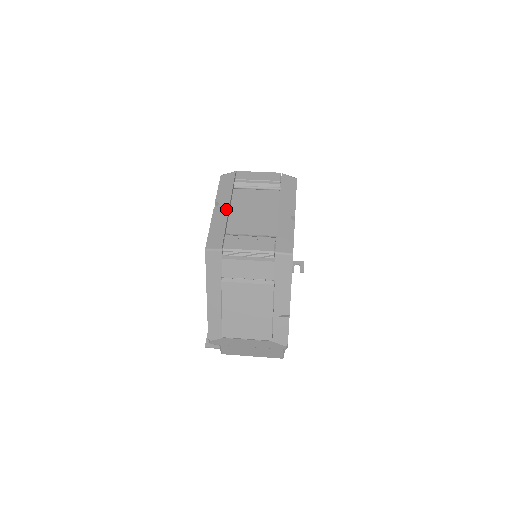
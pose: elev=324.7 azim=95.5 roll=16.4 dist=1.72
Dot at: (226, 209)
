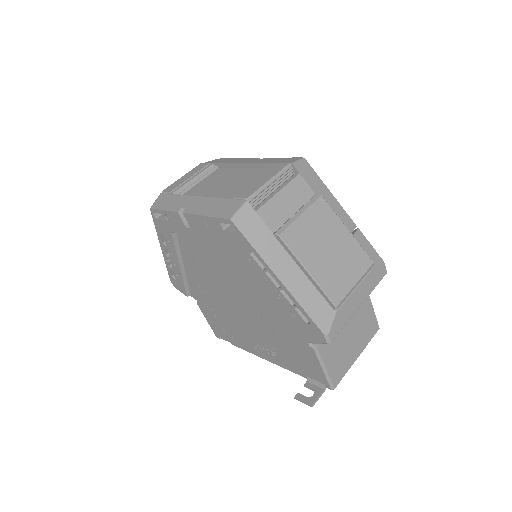
Dot at: (198, 199)
